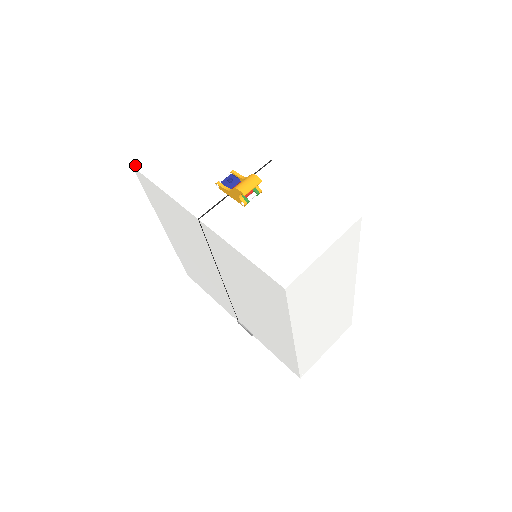
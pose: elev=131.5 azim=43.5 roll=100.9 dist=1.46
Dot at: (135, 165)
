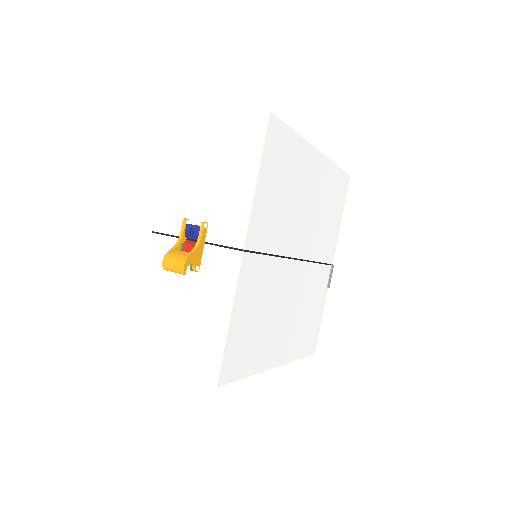
Dot at: (177, 111)
